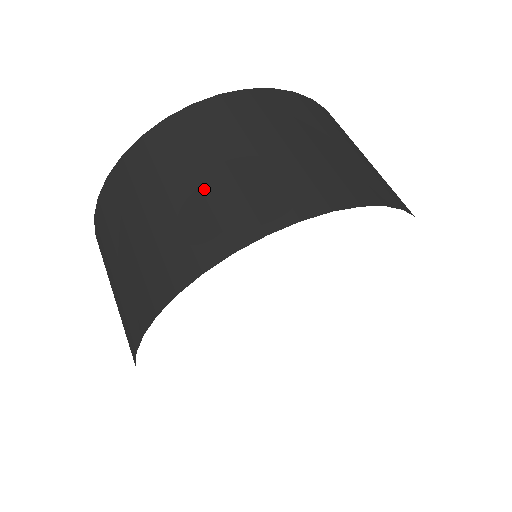
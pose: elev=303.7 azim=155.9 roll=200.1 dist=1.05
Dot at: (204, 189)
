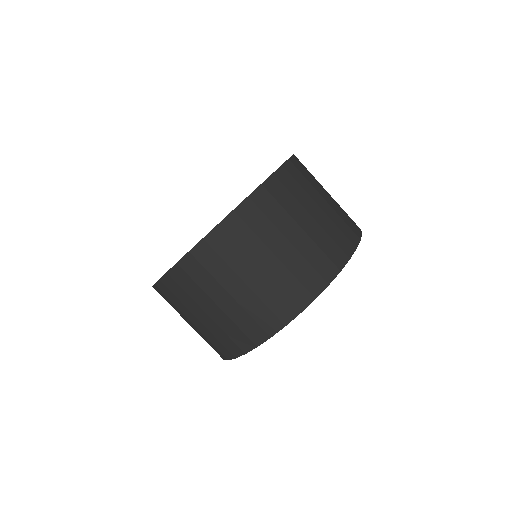
Dot at: (214, 321)
